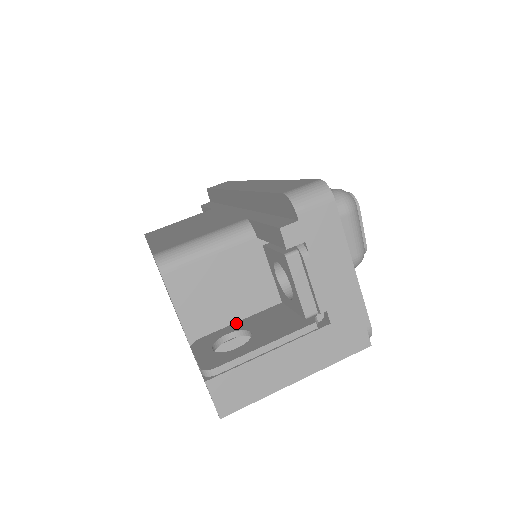
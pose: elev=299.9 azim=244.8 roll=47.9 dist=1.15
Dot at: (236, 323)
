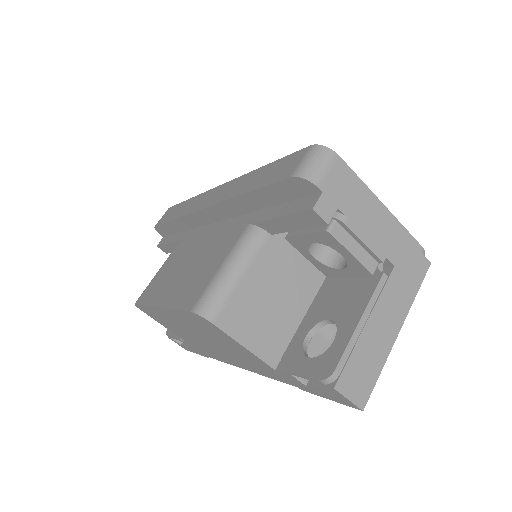
Dot at: (302, 322)
